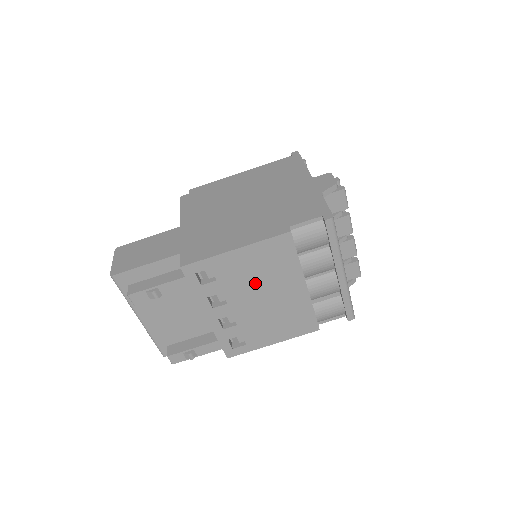
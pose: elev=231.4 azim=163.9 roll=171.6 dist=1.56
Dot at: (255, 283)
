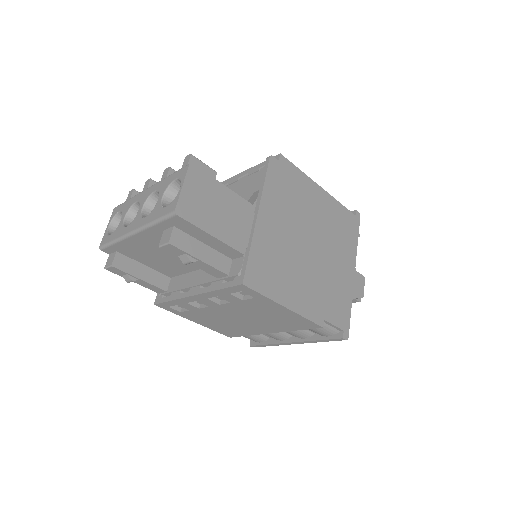
Dot at: (255, 315)
